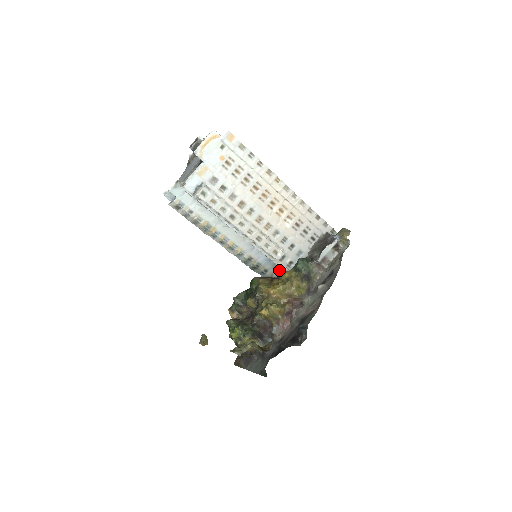
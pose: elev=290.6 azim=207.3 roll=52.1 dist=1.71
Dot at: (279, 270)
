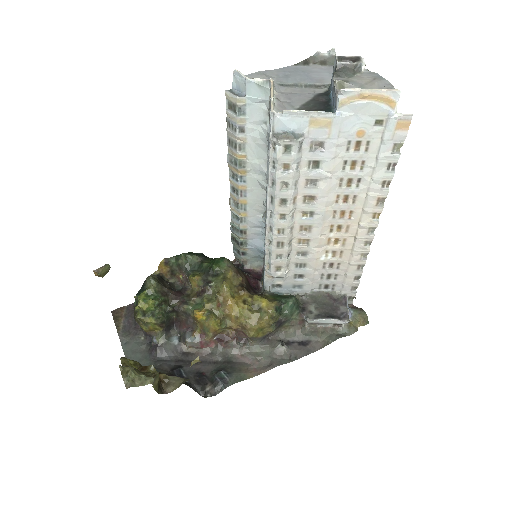
Dot at: (257, 265)
